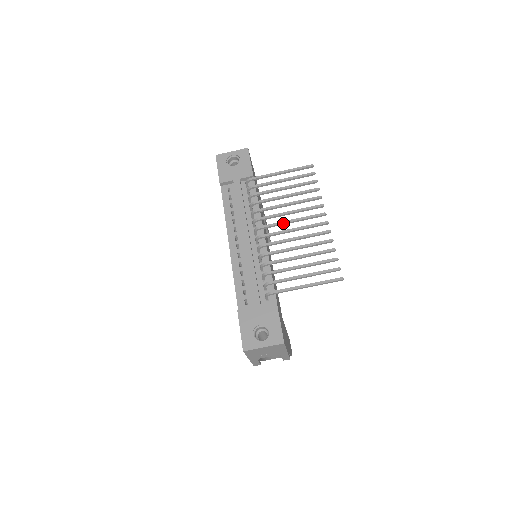
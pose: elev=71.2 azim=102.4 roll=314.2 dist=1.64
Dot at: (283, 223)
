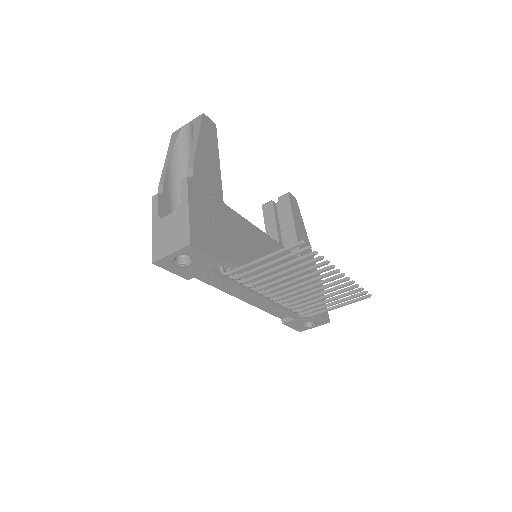
Dot at: occluded
